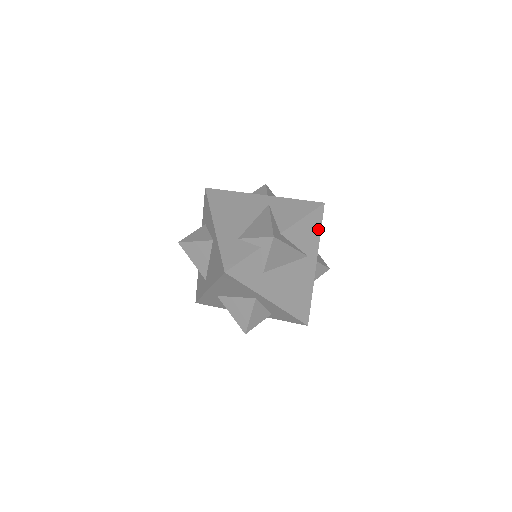
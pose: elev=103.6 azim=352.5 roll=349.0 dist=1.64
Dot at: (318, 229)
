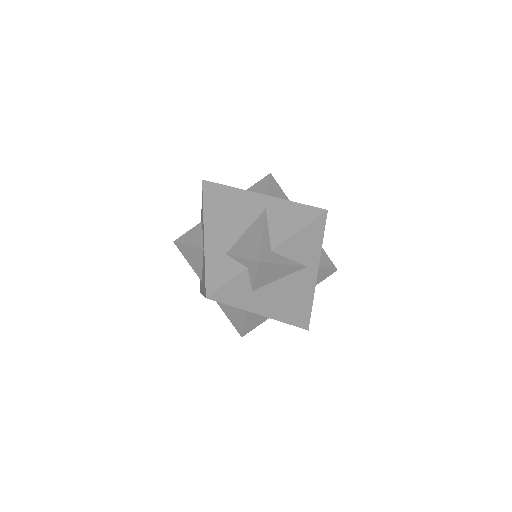
Dot at: (319, 238)
